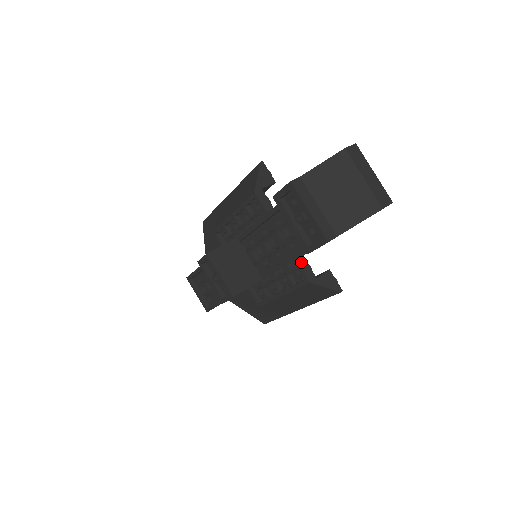
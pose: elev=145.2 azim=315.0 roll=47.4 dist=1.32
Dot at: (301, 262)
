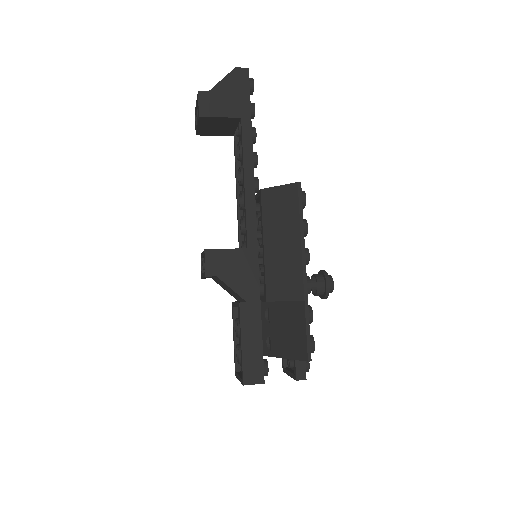
Dot at: occluded
